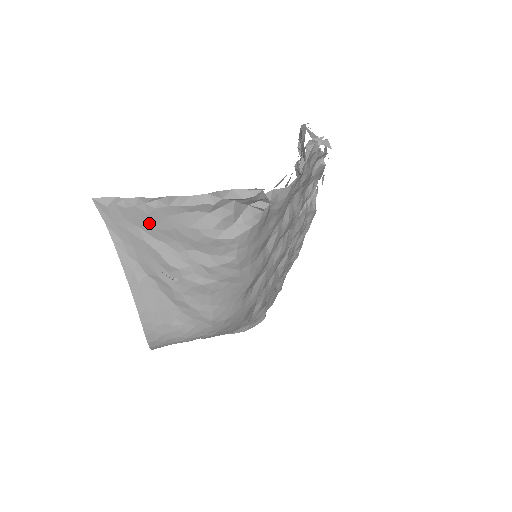
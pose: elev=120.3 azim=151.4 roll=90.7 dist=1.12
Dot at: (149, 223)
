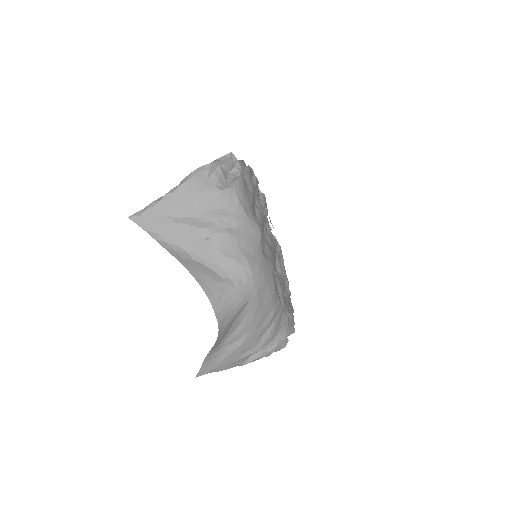
Dot at: (173, 207)
